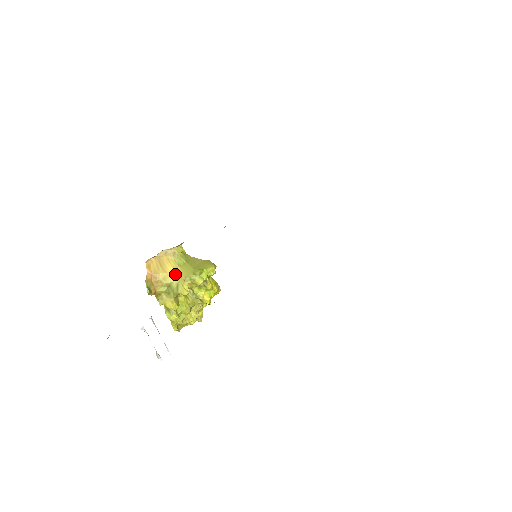
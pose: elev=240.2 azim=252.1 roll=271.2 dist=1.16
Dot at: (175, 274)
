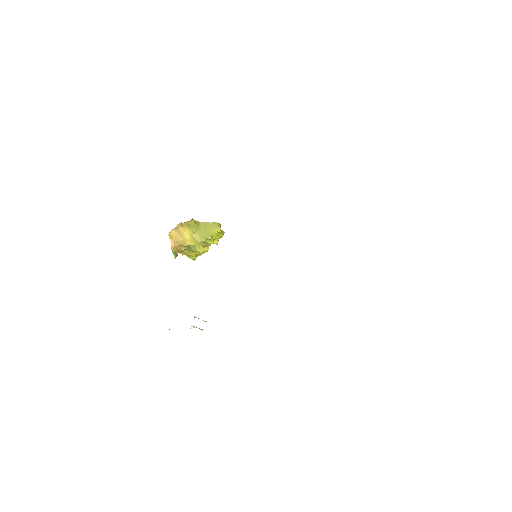
Dot at: (192, 239)
